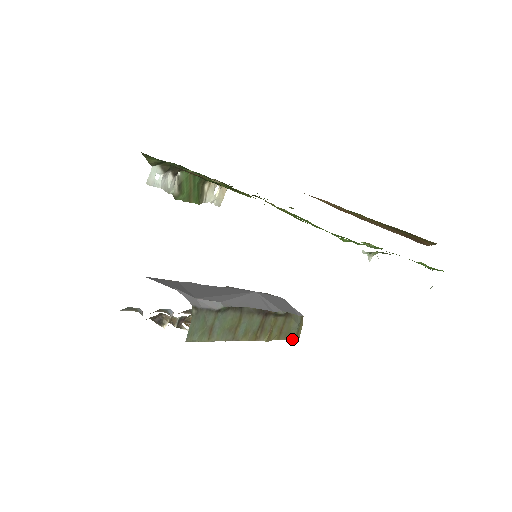
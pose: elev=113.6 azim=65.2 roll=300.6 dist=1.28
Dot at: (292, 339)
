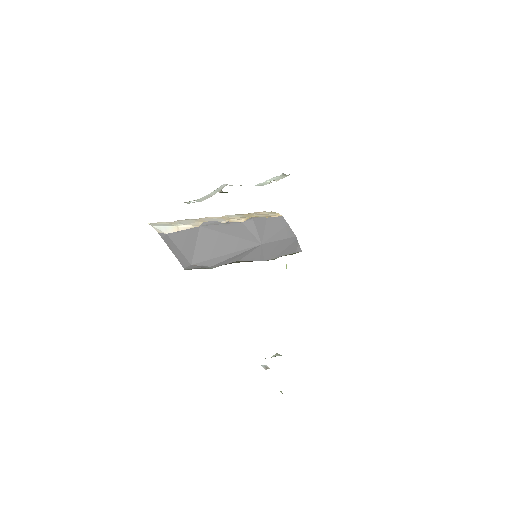
Dot at: occluded
